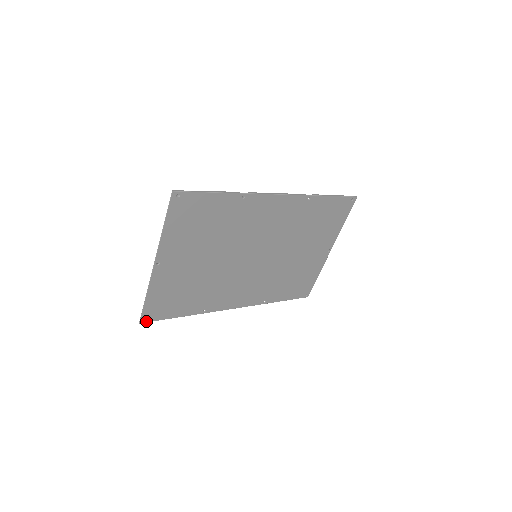
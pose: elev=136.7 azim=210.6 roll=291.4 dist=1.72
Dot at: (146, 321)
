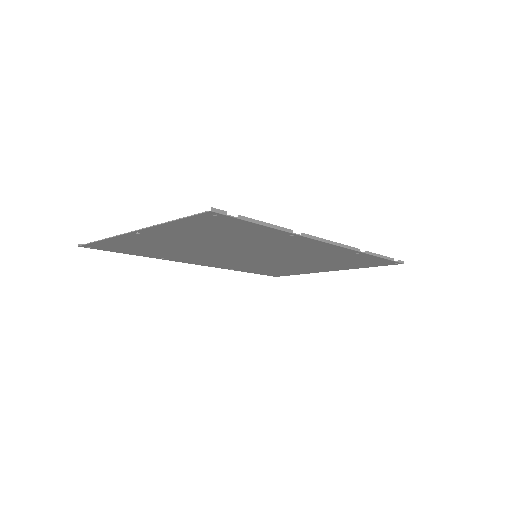
Dot at: (88, 247)
